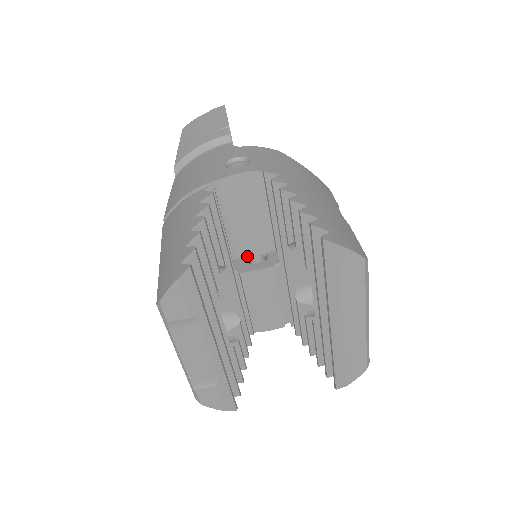
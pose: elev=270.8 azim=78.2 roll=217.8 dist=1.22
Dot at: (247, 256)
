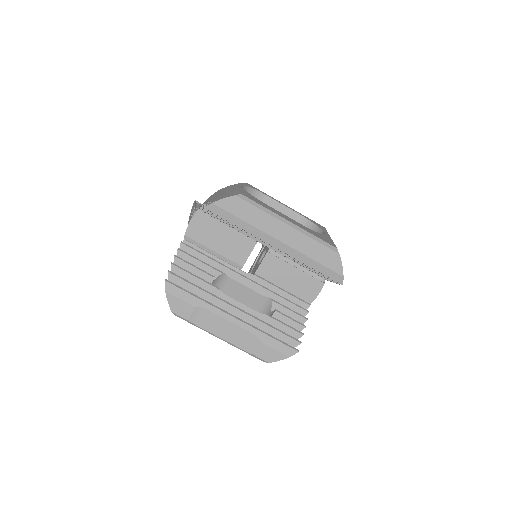
Dot at: (246, 260)
